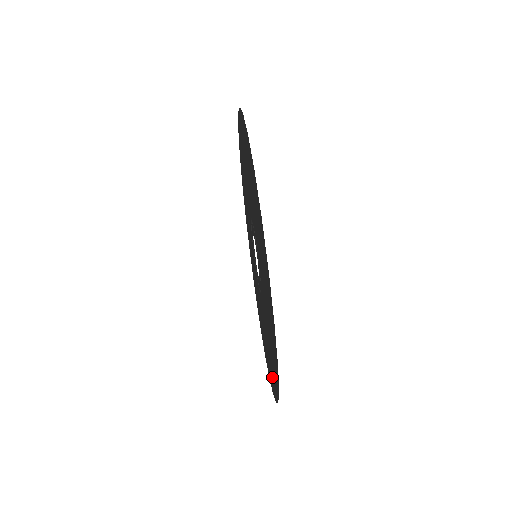
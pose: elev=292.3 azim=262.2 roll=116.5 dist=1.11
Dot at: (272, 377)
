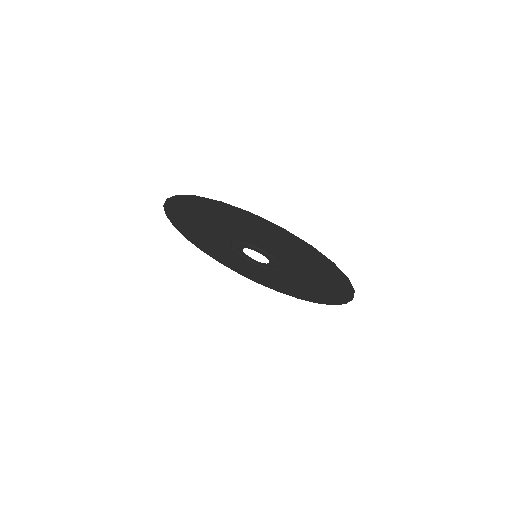
Dot at: (320, 298)
